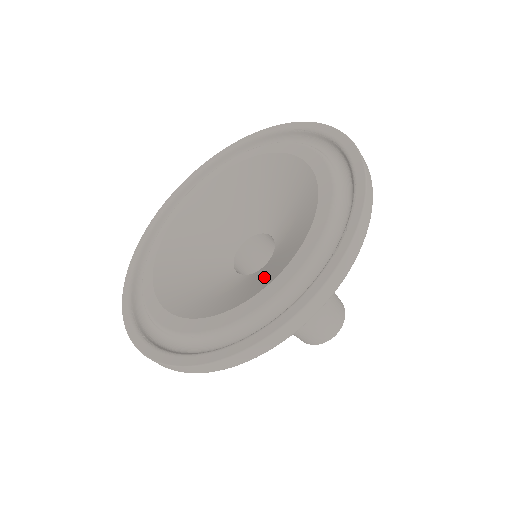
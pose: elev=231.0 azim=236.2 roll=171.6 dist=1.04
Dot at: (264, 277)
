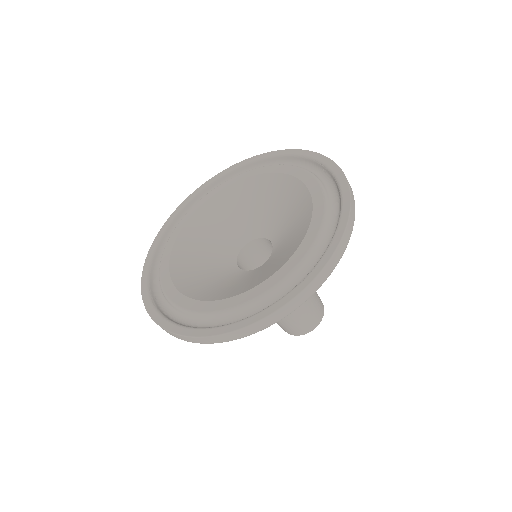
Dot at: (250, 281)
